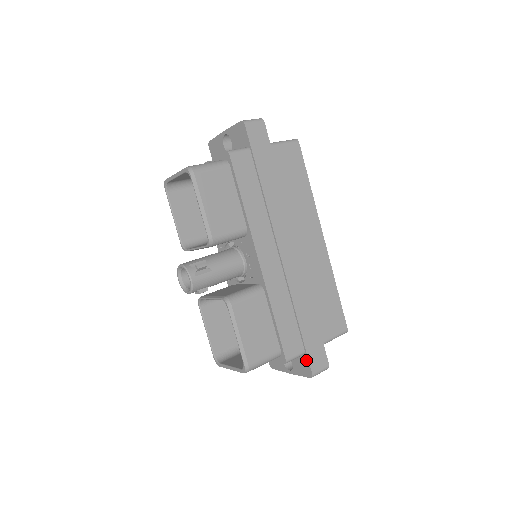
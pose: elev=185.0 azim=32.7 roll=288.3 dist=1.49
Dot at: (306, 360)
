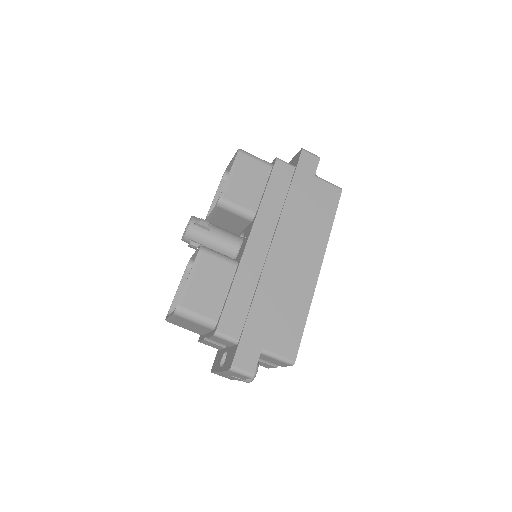
Dot at: (235, 350)
